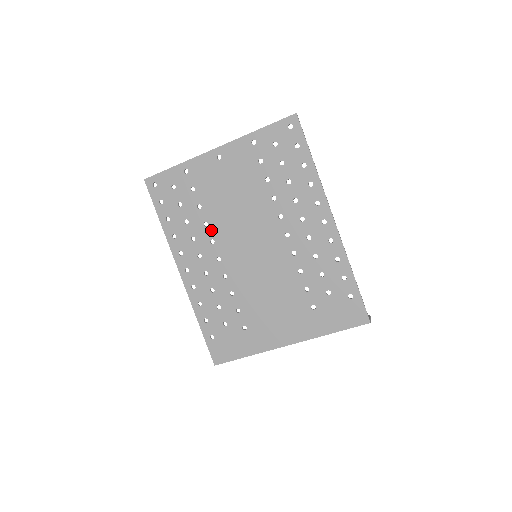
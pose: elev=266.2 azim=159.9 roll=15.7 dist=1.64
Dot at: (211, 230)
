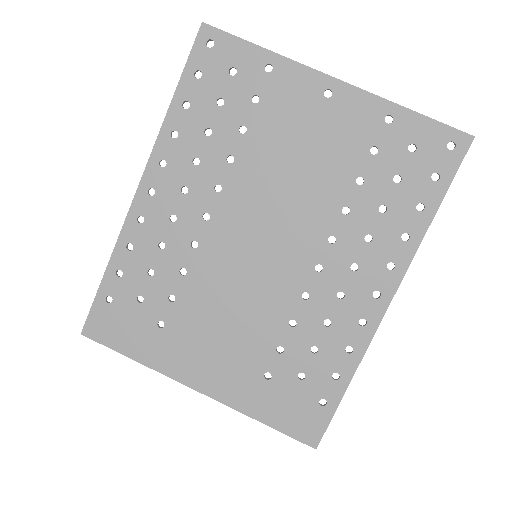
Dot at: (230, 173)
